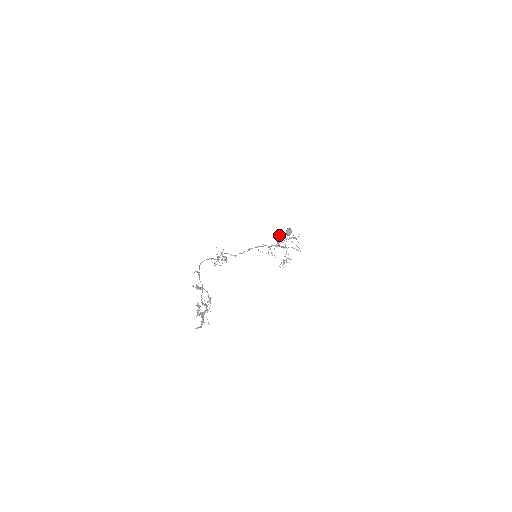
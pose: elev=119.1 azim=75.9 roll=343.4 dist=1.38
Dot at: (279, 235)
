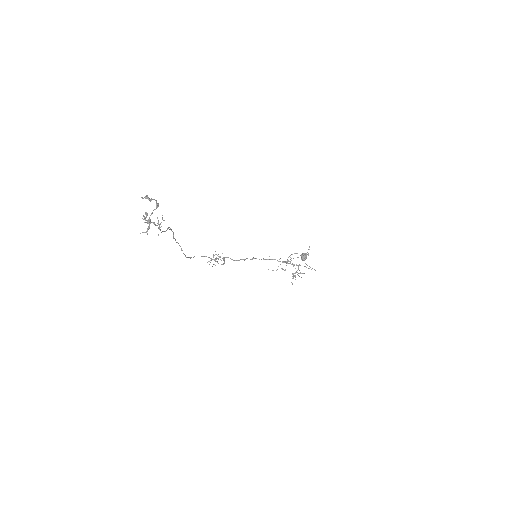
Dot at: (290, 255)
